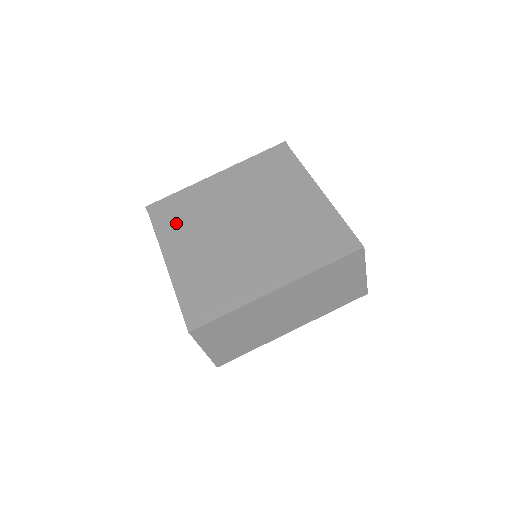
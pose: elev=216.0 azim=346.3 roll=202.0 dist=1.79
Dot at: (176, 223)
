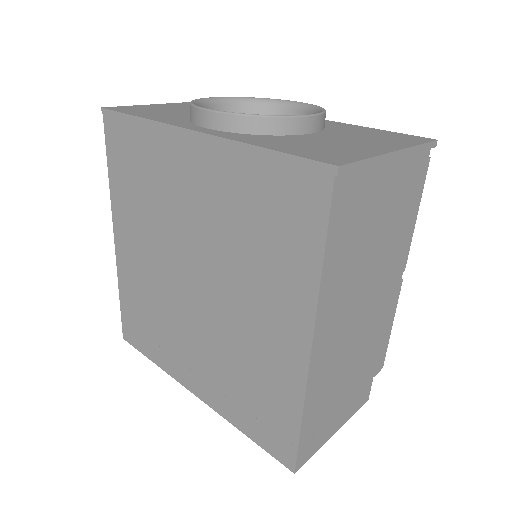
Dot at: (129, 187)
